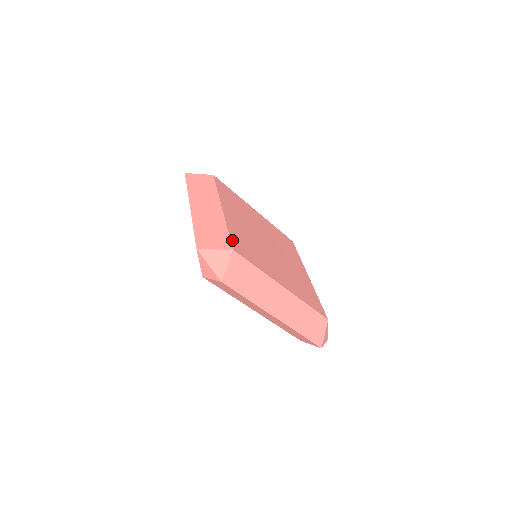
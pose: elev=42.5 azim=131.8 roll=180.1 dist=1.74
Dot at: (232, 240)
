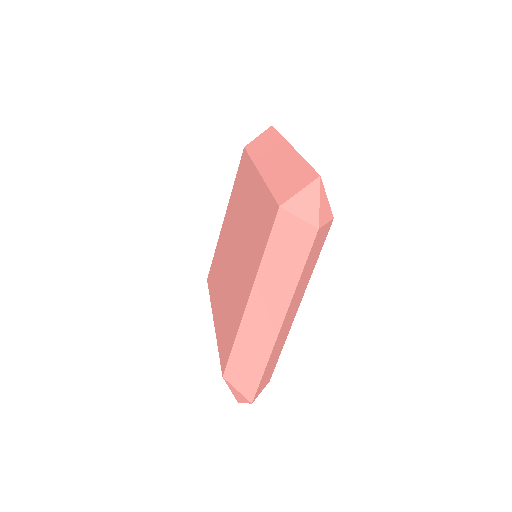
Dot at: occluded
